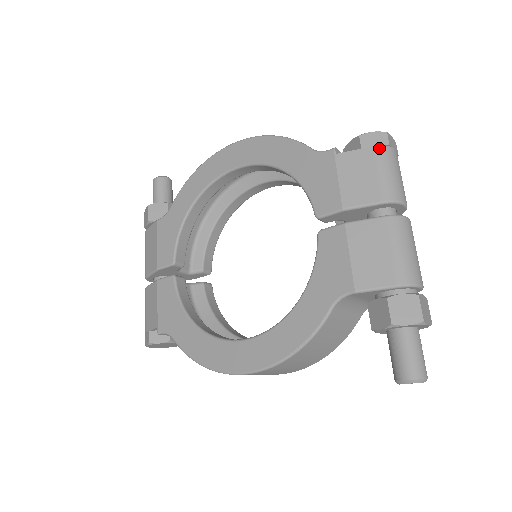
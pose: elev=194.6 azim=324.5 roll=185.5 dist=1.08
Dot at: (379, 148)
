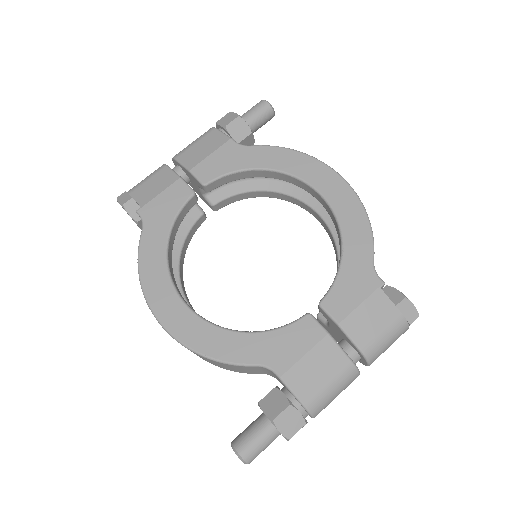
Dot at: (403, 320)
